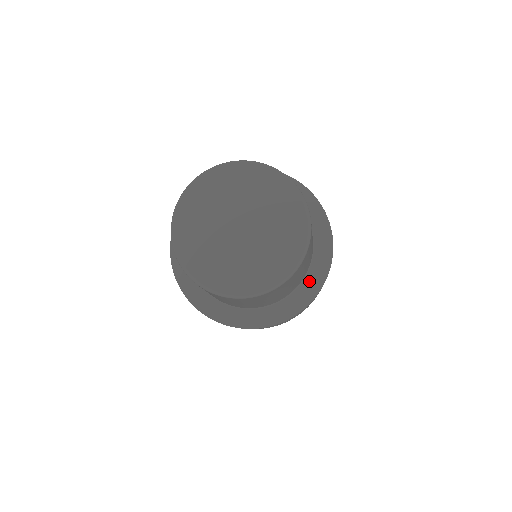
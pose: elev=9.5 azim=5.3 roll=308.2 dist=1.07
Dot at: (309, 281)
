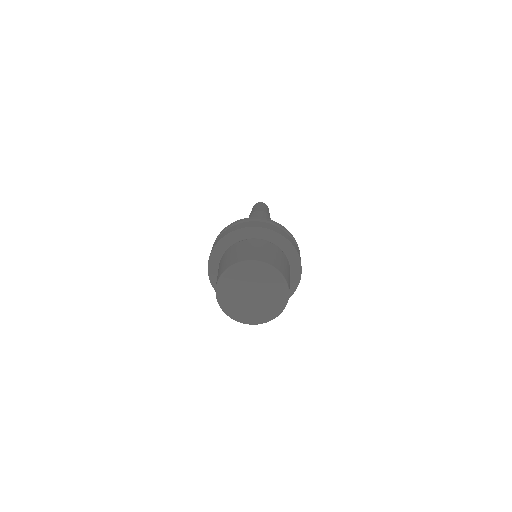
Dot at: (292, 262)
